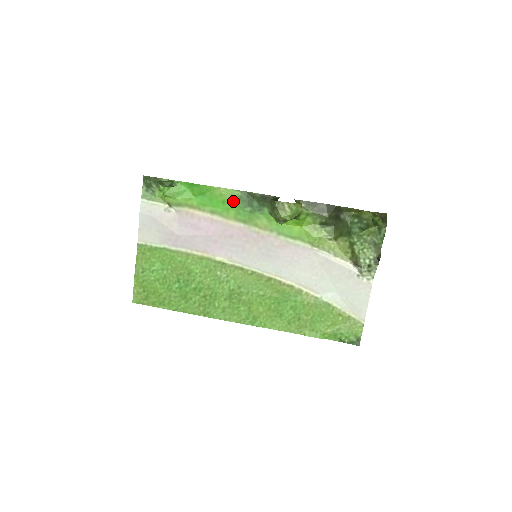
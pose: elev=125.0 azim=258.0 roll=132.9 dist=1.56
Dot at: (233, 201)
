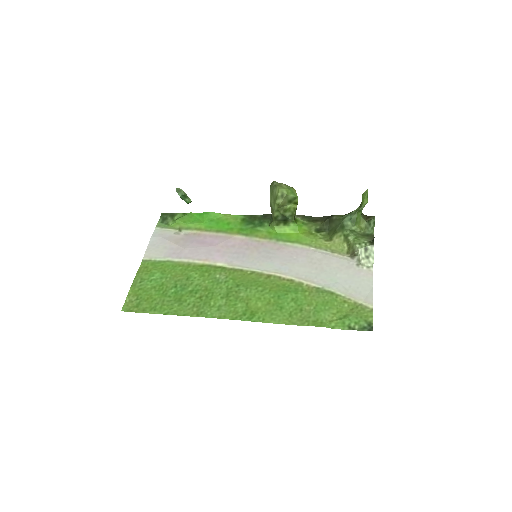
Dot at: (237, 222)
